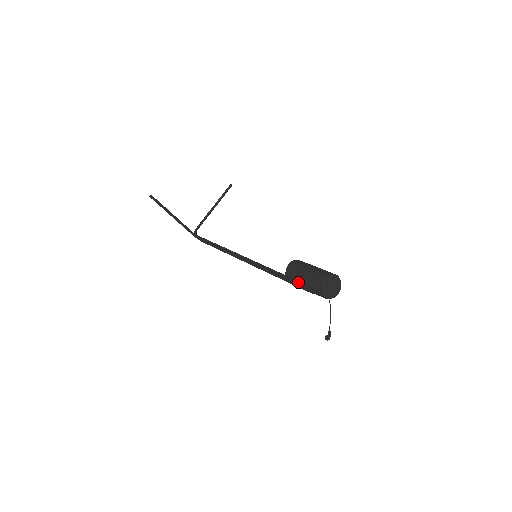
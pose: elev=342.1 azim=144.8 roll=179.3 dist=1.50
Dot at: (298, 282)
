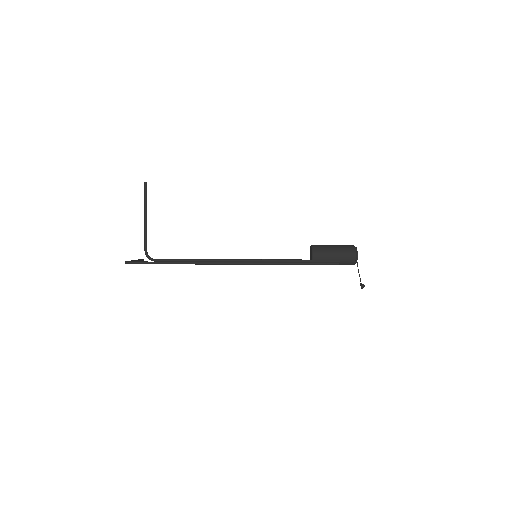
Dot at: (329, 250)
